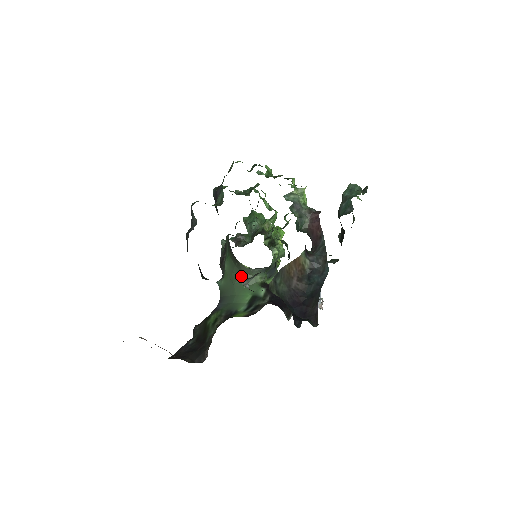
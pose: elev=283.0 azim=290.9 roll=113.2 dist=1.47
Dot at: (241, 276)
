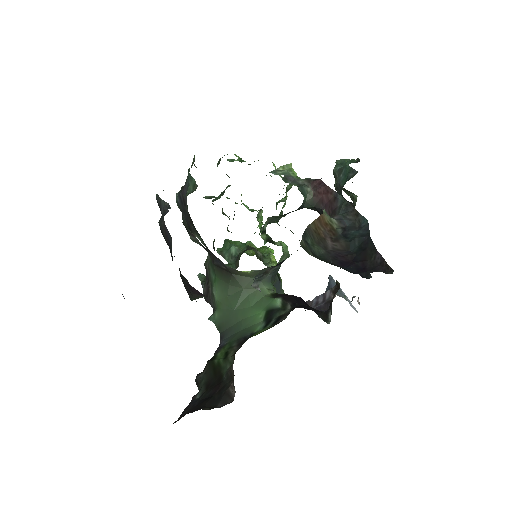
Dot at: (241, 294)
